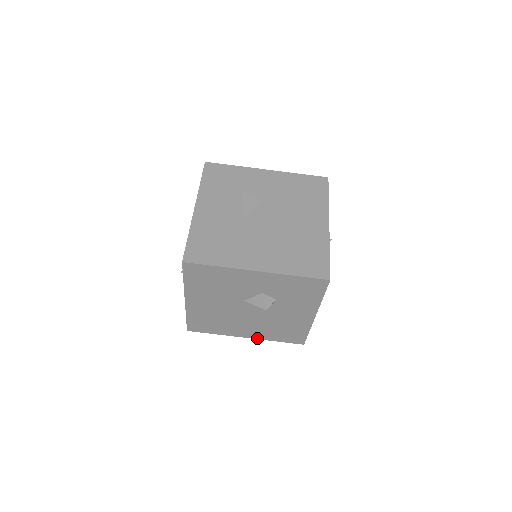
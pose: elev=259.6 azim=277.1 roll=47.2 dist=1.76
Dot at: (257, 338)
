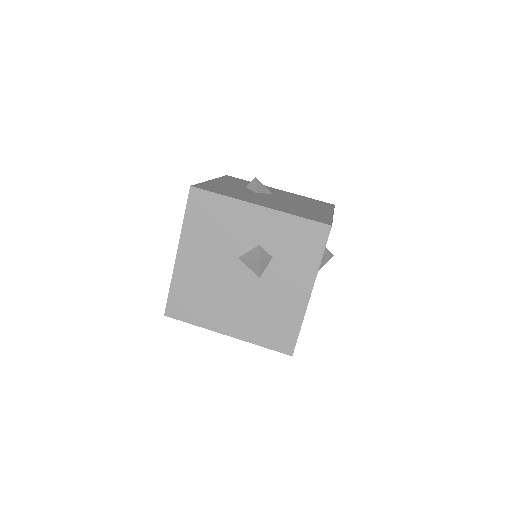
Dot at: (240, 337)
